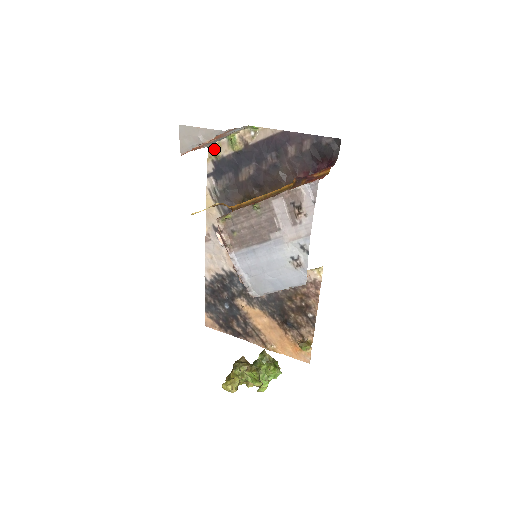
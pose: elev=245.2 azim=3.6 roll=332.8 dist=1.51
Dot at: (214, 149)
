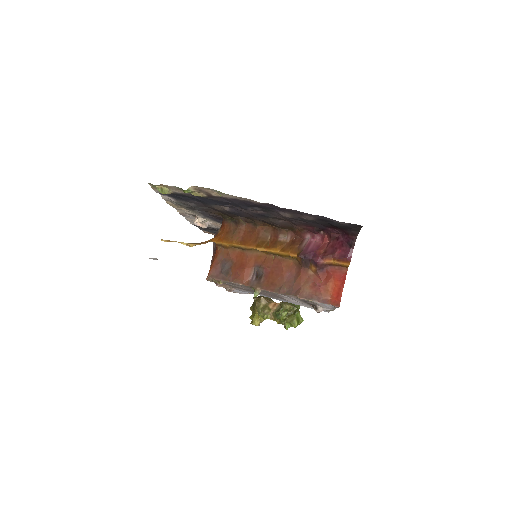
Dot at: (159, 189)
